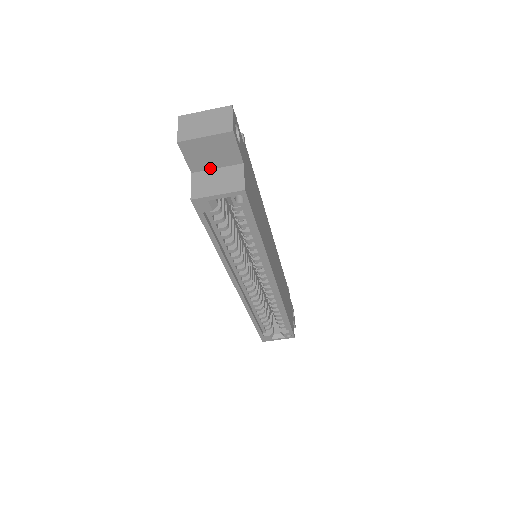
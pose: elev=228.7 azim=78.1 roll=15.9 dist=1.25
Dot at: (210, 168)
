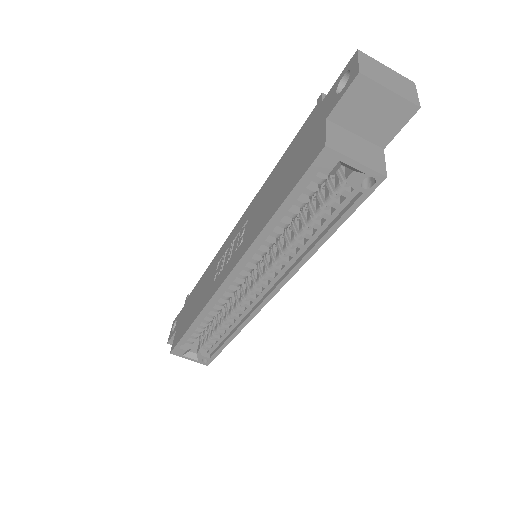
Dot at: (349, 128)
